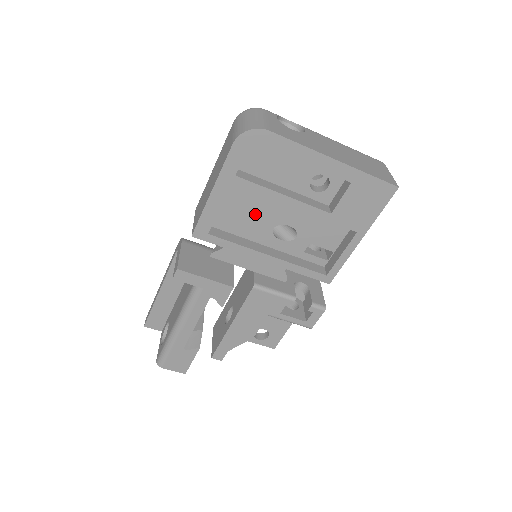
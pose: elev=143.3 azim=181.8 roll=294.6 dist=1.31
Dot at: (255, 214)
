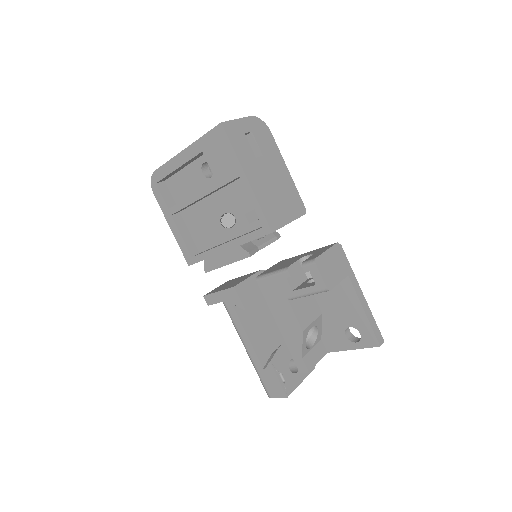
Dot at: (206, 224)
